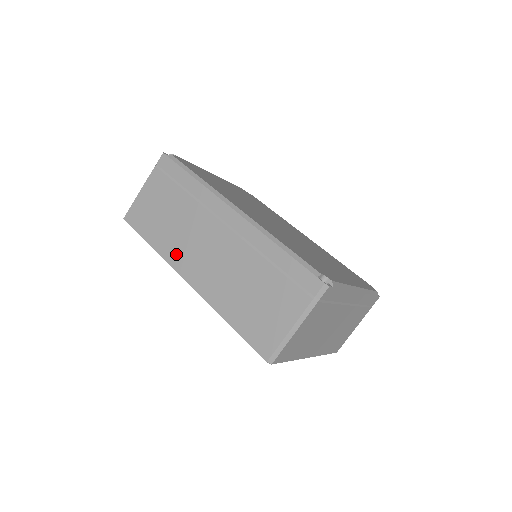
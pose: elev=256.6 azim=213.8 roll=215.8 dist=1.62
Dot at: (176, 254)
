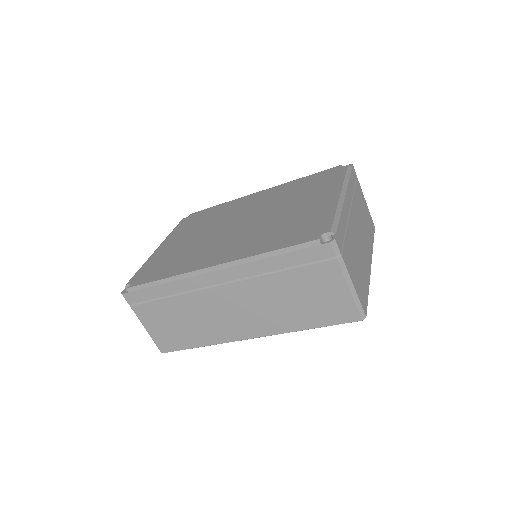
Dot at: (222, 333)
